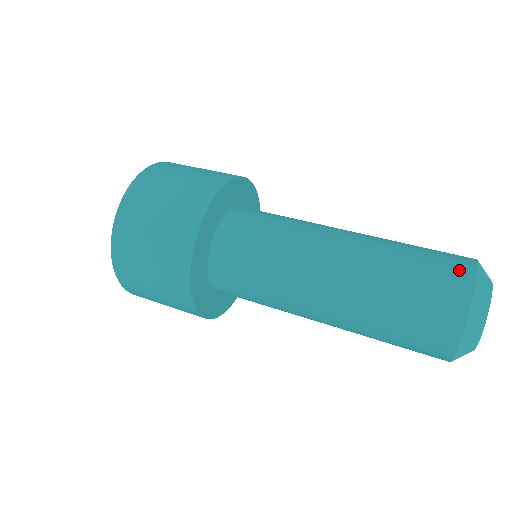
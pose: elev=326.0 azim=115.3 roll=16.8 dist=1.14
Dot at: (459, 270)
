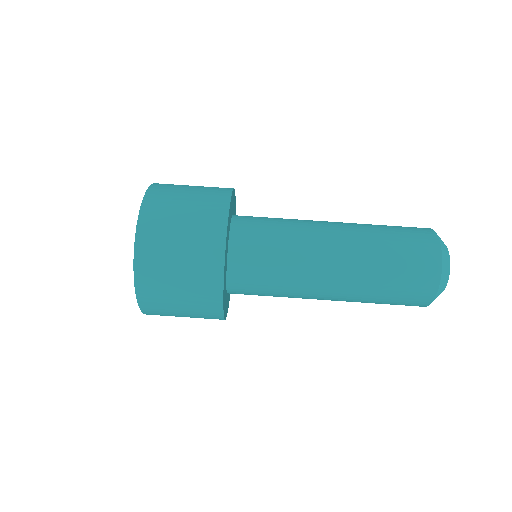
Dot at: (428, 243)
